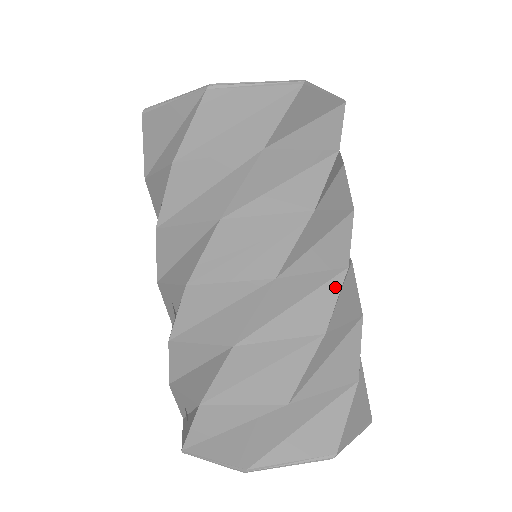
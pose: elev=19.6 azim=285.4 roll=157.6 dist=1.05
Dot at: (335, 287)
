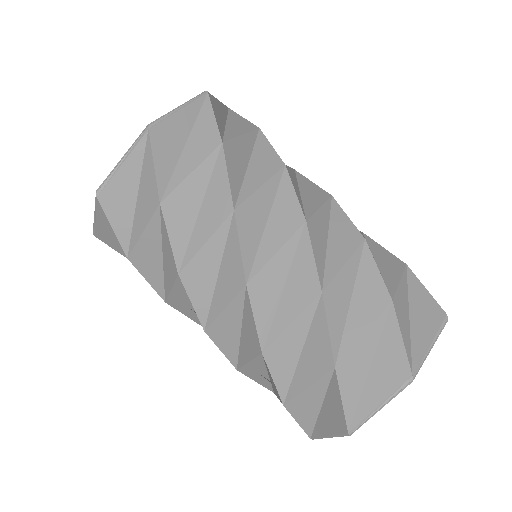
Dot at: (306, 247)
